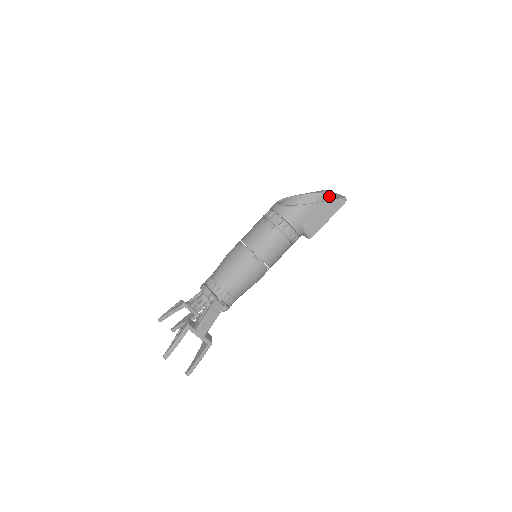
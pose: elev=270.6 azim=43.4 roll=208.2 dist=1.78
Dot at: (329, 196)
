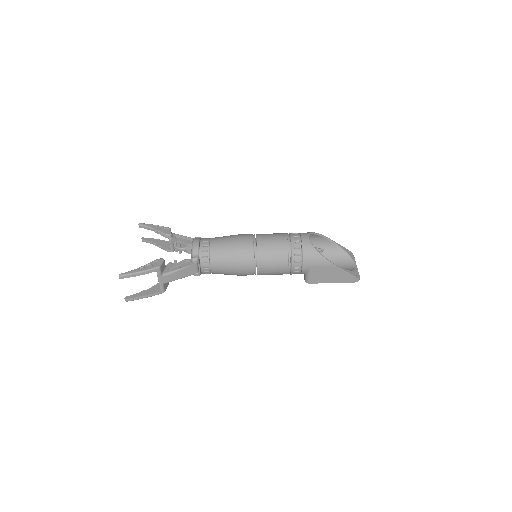
Dot at: (350, 262)
